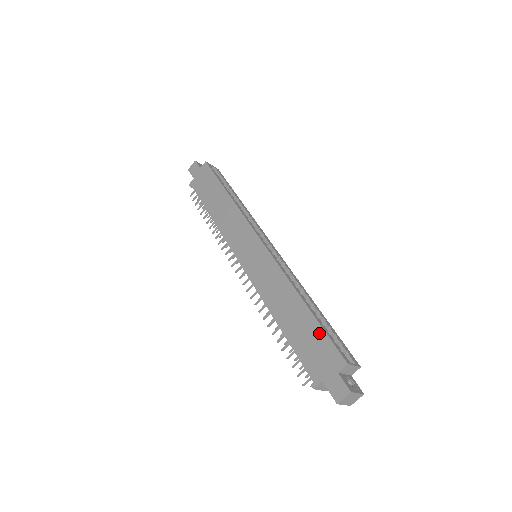
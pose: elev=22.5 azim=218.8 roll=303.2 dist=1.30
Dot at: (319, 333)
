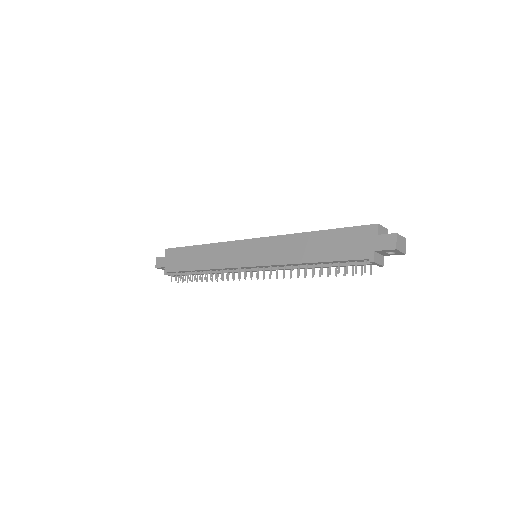
Dot at: (343, 233)
